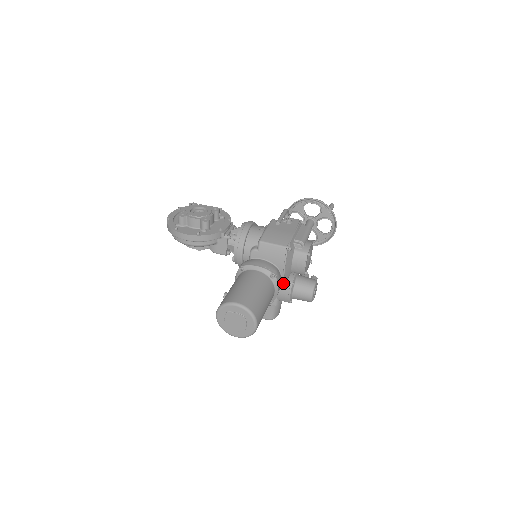
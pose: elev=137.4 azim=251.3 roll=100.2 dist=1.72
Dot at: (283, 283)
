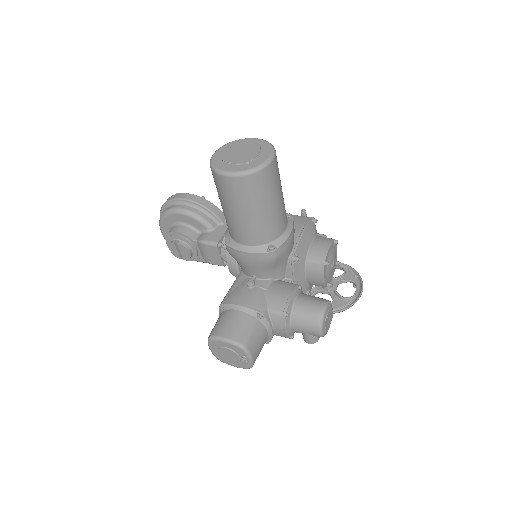
Dot at: (293, 255)
